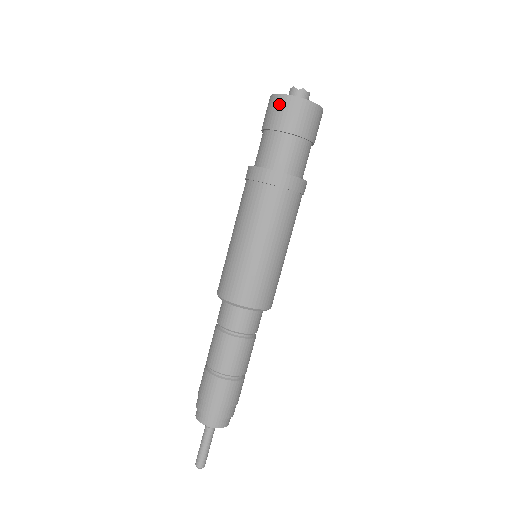
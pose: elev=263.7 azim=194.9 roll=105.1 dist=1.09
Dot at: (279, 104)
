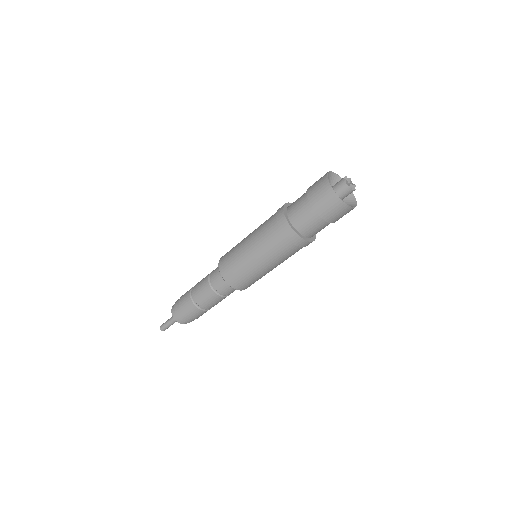
Dot at: (324, 189)
